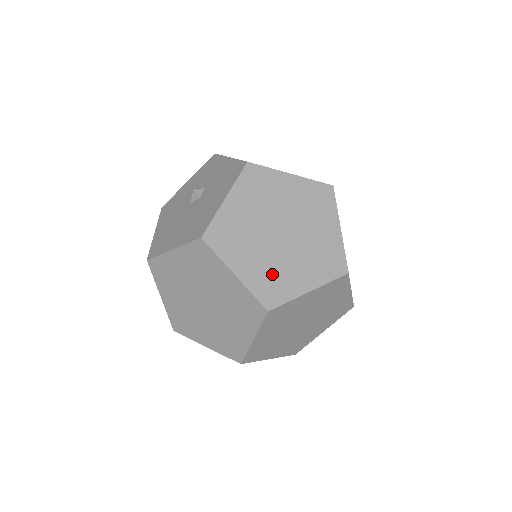
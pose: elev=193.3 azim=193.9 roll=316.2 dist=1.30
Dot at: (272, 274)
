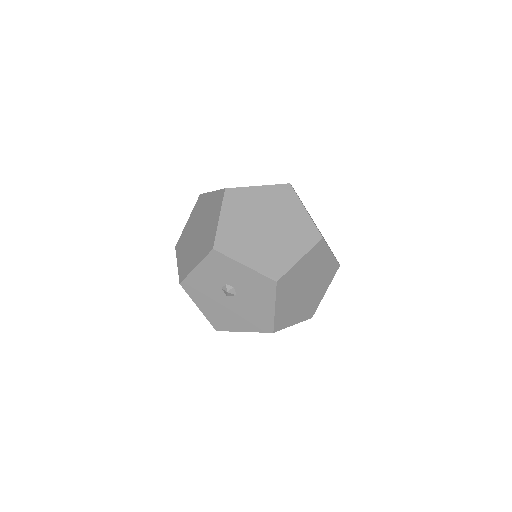
Dot at: (309, 306)
